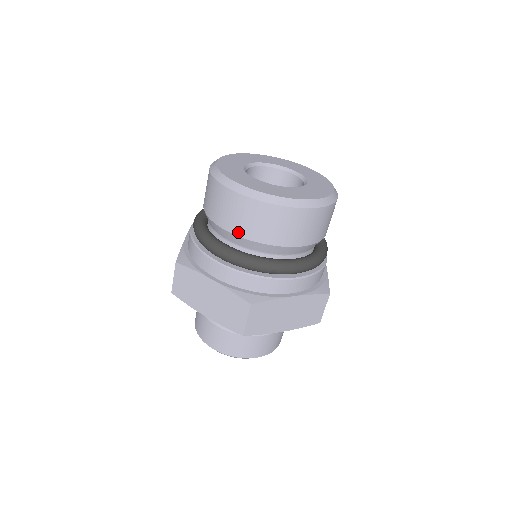
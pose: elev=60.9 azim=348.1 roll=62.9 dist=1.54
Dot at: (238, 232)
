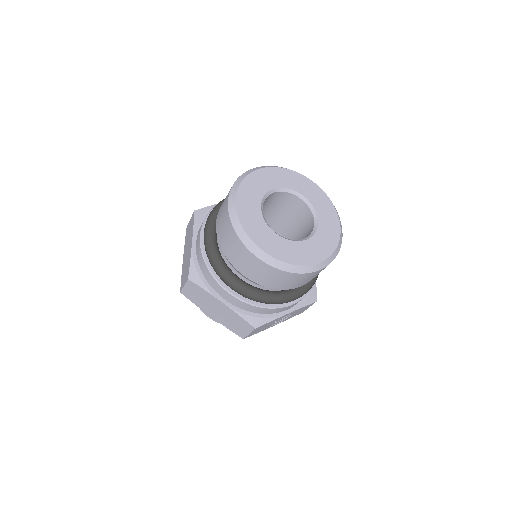
Dot at: (217, 228)
